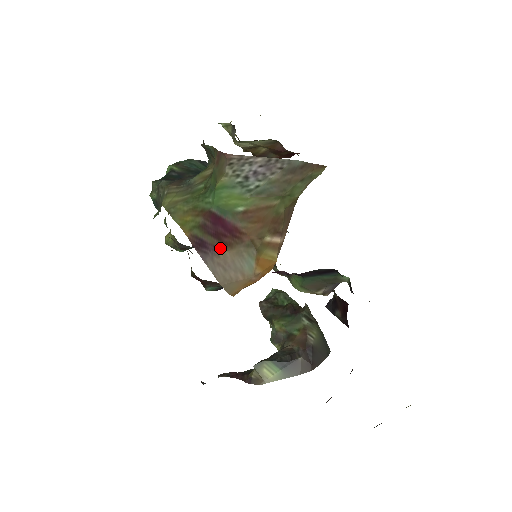
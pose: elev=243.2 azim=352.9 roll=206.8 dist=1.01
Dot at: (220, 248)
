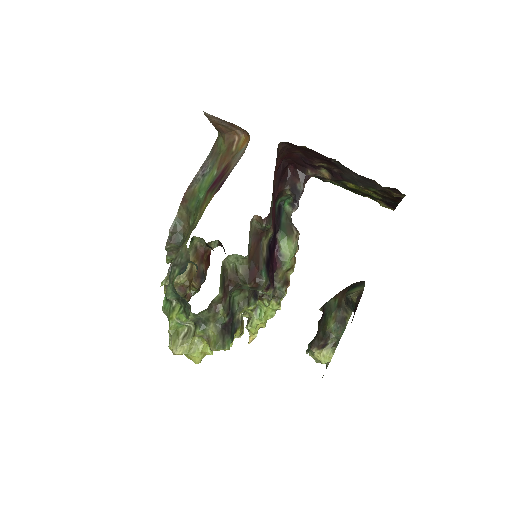
Dot at: (228, 172)
